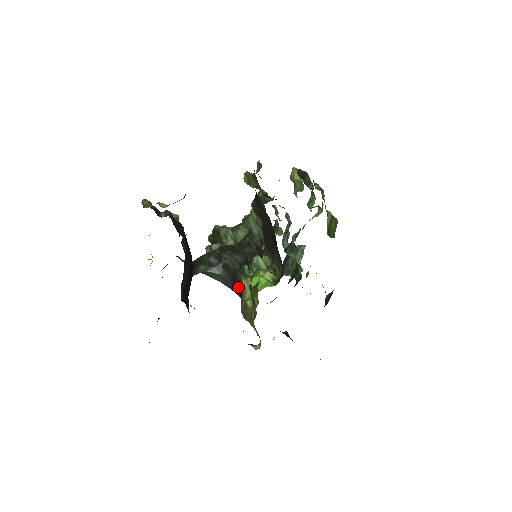
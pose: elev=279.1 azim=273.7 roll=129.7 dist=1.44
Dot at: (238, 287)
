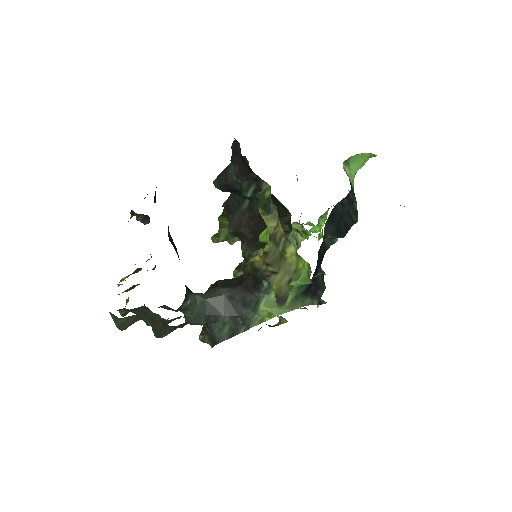
Dot at: (251, 283)
